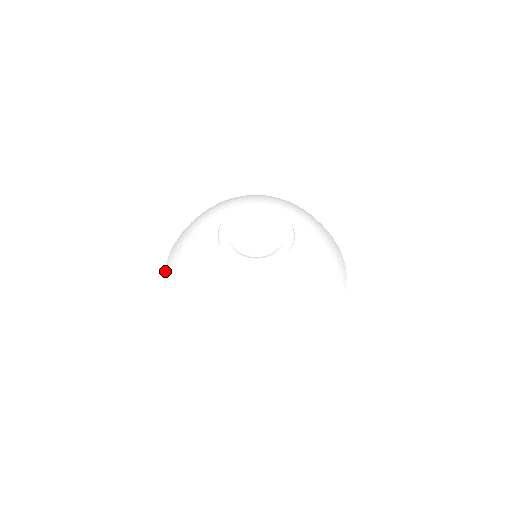
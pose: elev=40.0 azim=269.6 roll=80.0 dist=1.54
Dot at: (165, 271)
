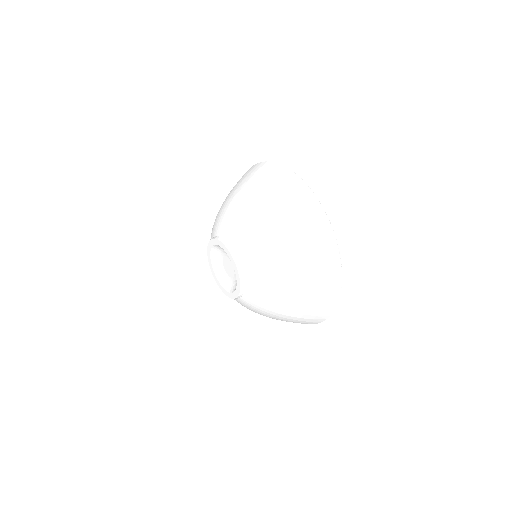
Dot at: occluded
